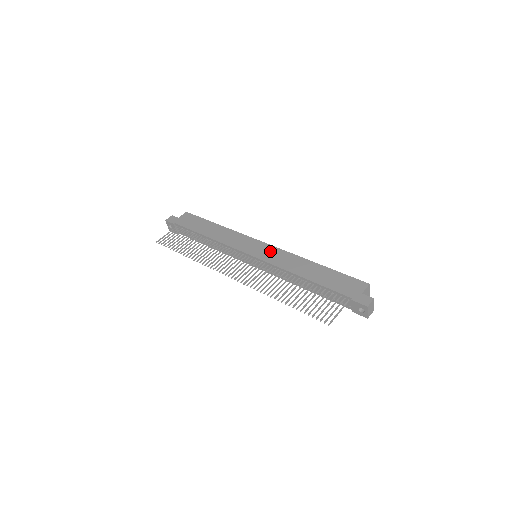
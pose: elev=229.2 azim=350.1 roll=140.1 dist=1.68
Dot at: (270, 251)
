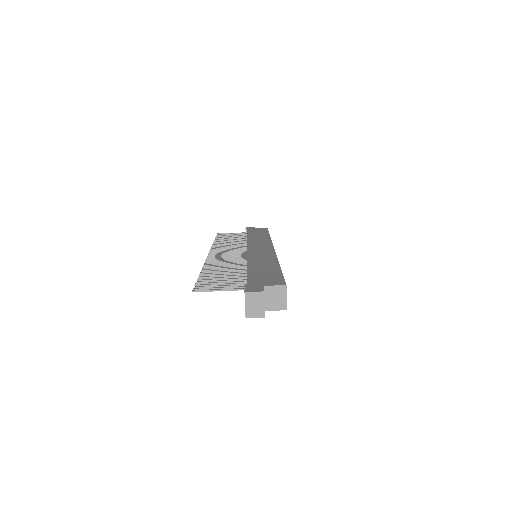
Dot at: (265, 250)
